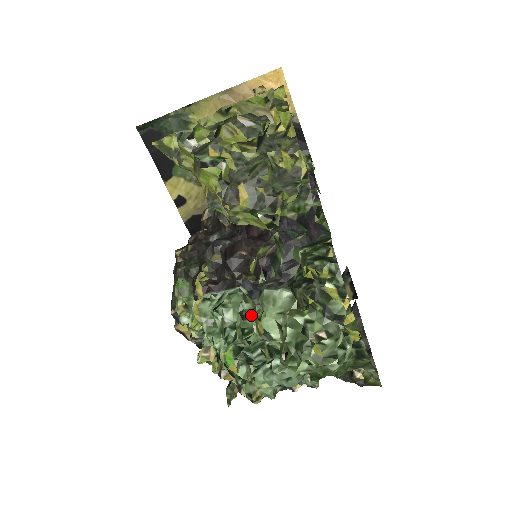
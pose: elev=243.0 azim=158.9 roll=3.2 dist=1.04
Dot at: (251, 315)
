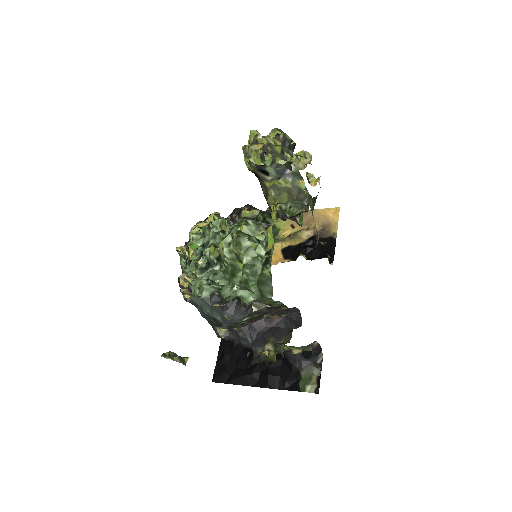
Dot at: (224, 220)
